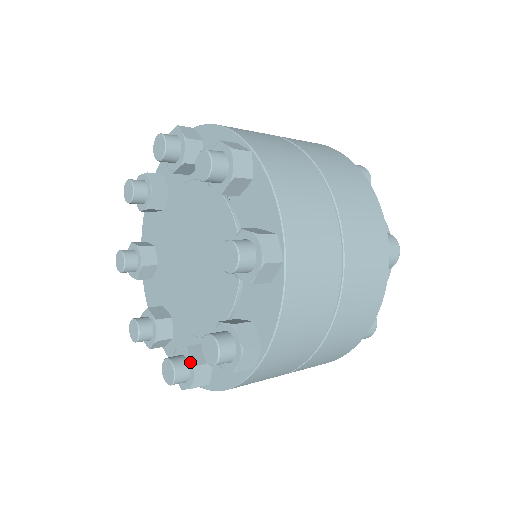
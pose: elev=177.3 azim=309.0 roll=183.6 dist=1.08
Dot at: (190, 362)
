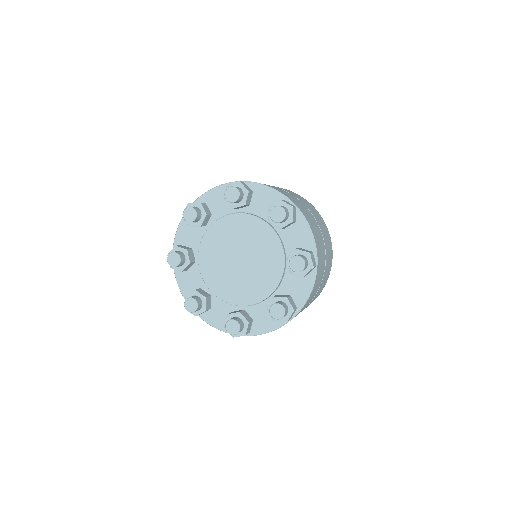
Dot at: (204, 306)
